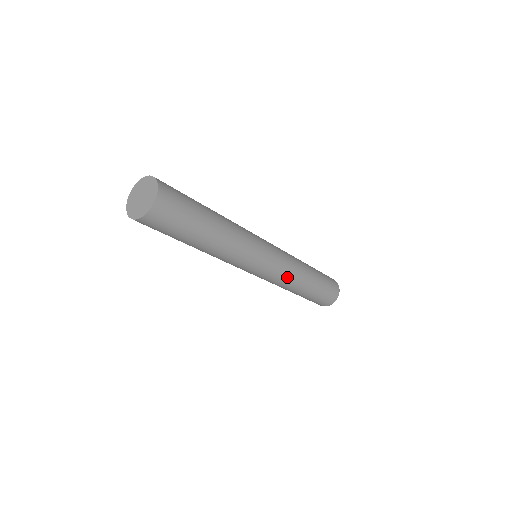
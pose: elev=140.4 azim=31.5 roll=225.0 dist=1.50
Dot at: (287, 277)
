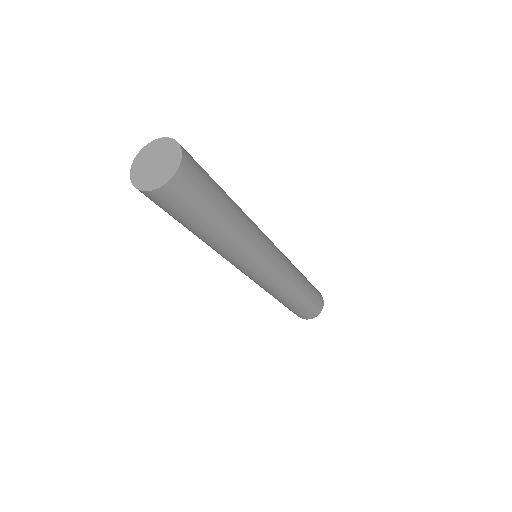
Dot at: (277, 289)
